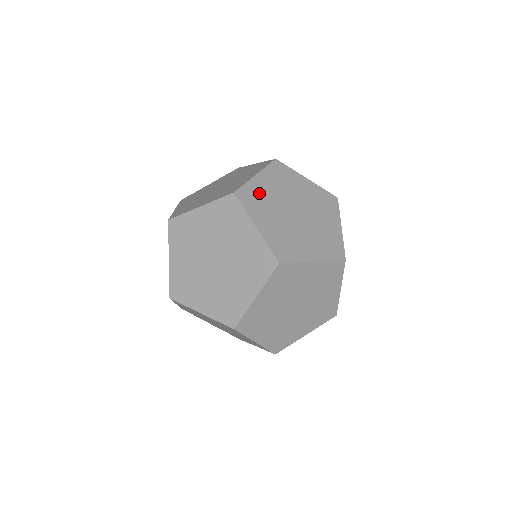
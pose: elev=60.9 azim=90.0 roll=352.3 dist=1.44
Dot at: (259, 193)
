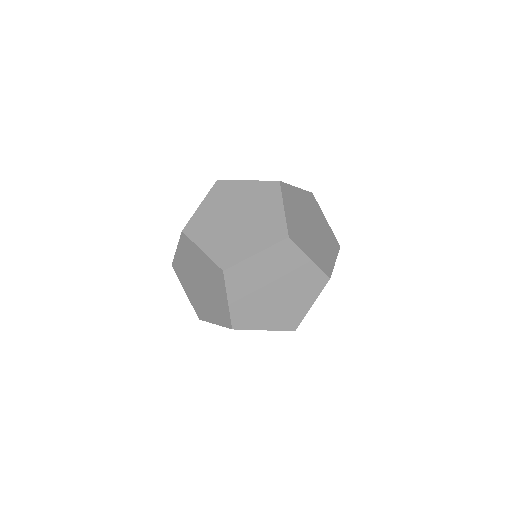
Dot at: (243, 310)
